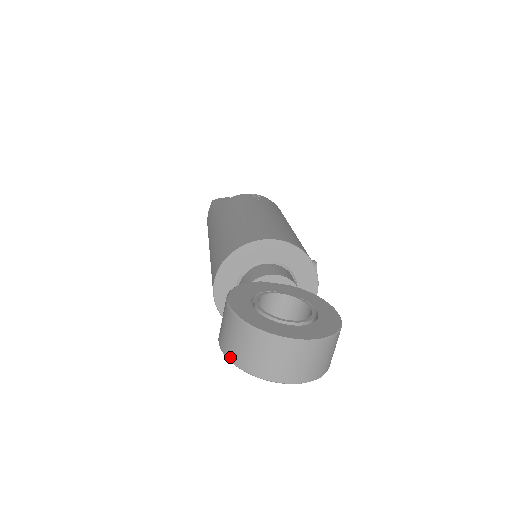
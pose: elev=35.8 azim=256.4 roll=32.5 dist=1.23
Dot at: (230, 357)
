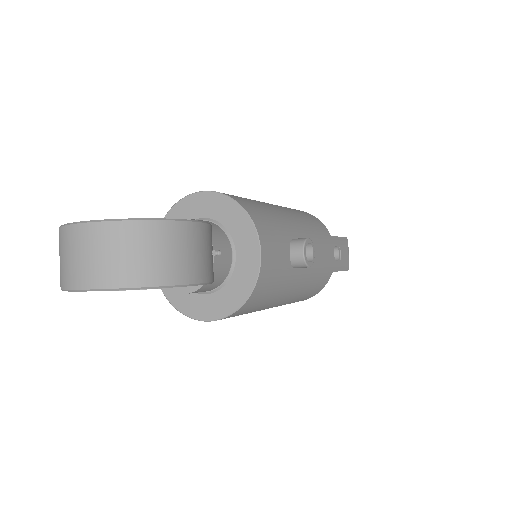
Dot at: occluded
